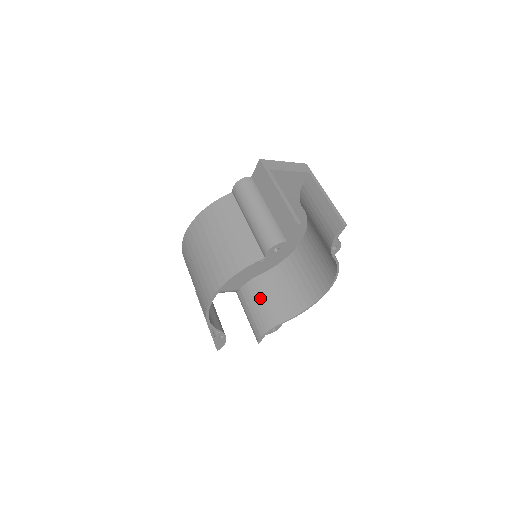
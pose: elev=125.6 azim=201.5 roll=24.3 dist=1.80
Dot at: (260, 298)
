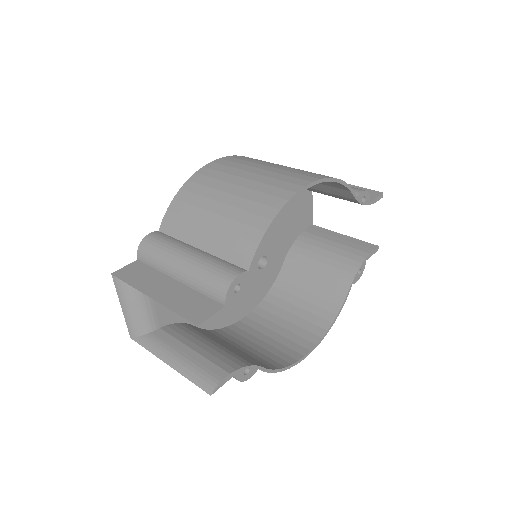
Dot at: (208, 338)
